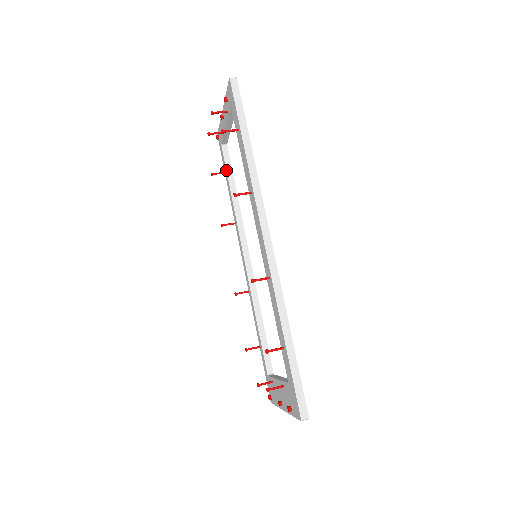
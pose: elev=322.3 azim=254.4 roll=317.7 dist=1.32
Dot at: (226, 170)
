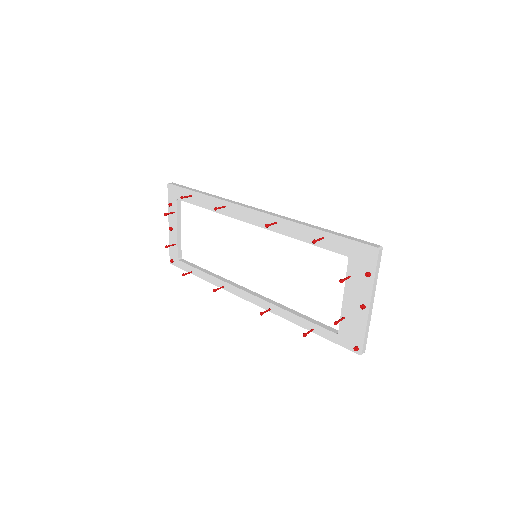
Dot at: (192, 266)
